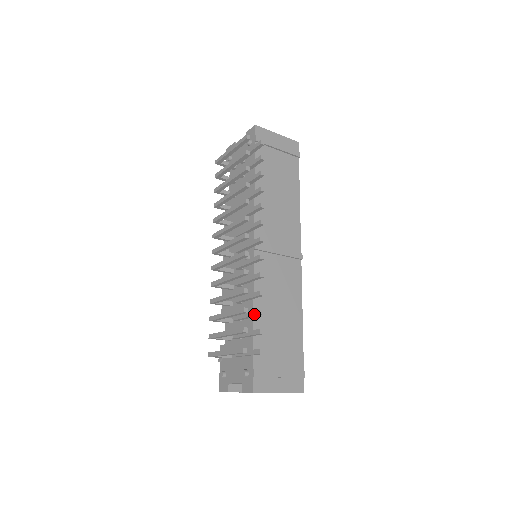
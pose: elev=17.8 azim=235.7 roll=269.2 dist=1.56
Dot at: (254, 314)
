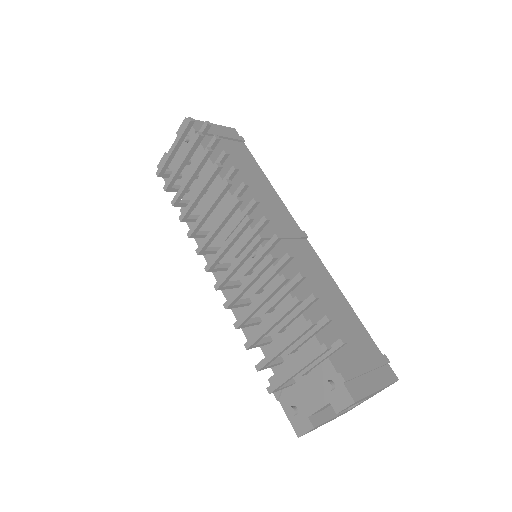
Dot at: (306, 304)
